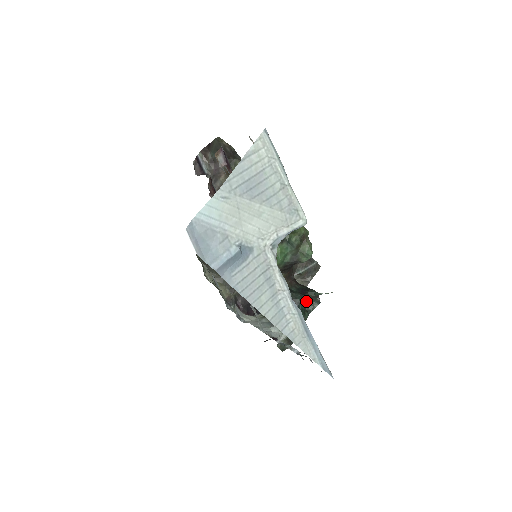
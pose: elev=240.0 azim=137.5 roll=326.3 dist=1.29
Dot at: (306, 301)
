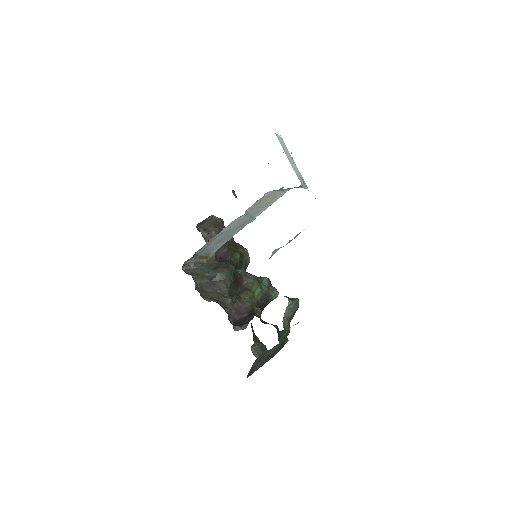
Dot at: (278, 337)
